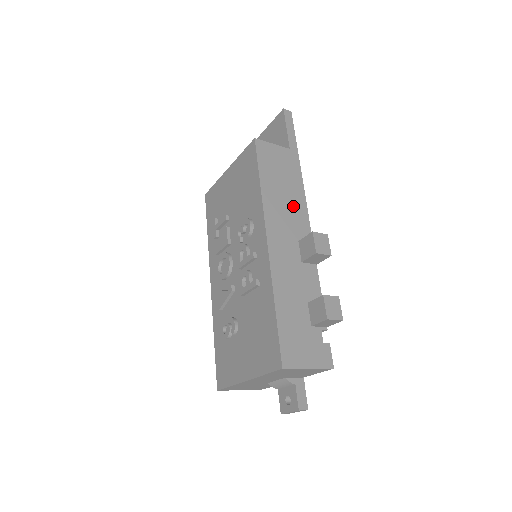
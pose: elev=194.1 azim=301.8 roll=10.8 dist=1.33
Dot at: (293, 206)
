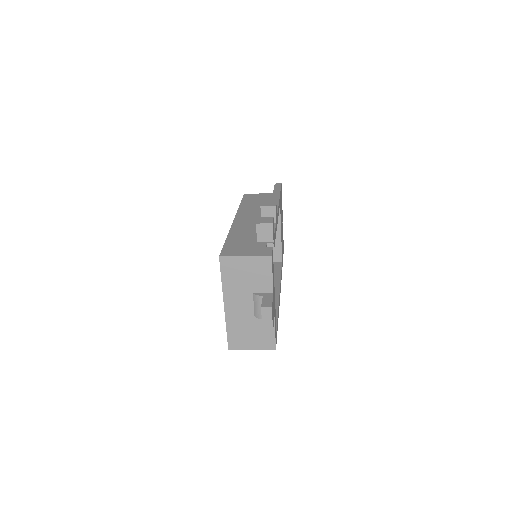
Dot at: occluded
